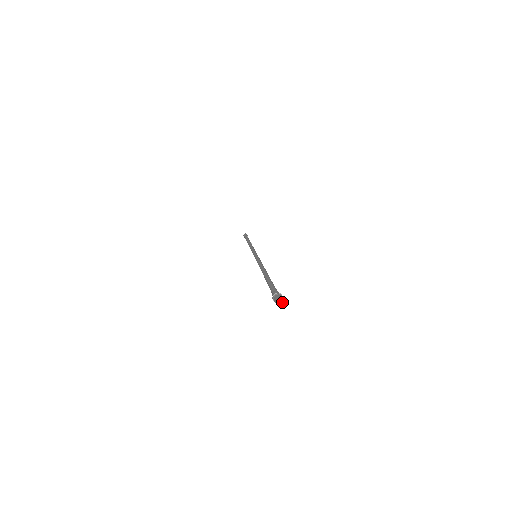
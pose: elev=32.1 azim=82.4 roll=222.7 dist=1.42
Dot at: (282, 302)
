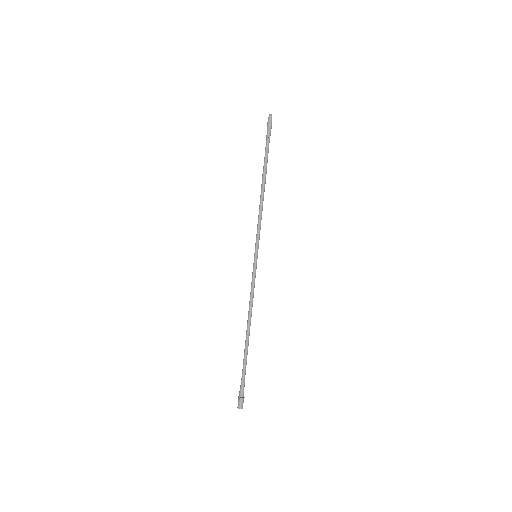
Dot at: (242, 407)
